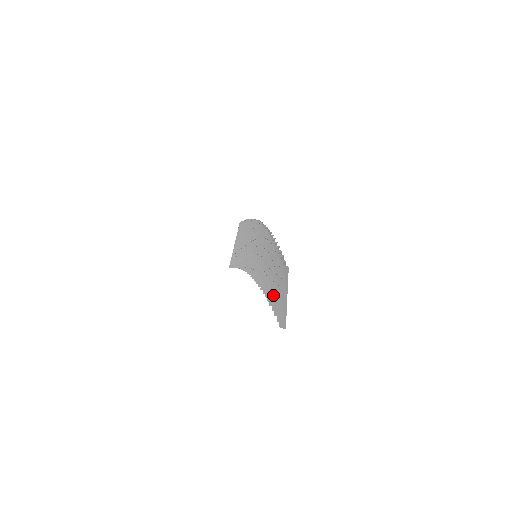
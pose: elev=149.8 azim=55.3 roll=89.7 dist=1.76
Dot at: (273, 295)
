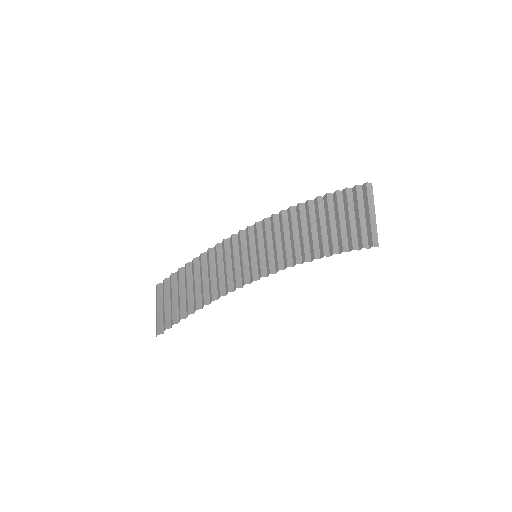
Dot at: (342, 235)
